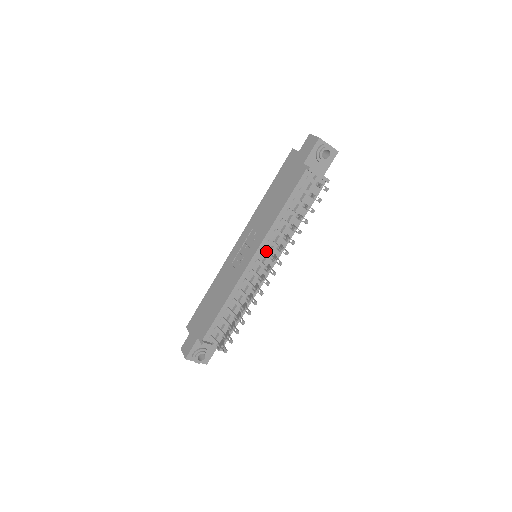
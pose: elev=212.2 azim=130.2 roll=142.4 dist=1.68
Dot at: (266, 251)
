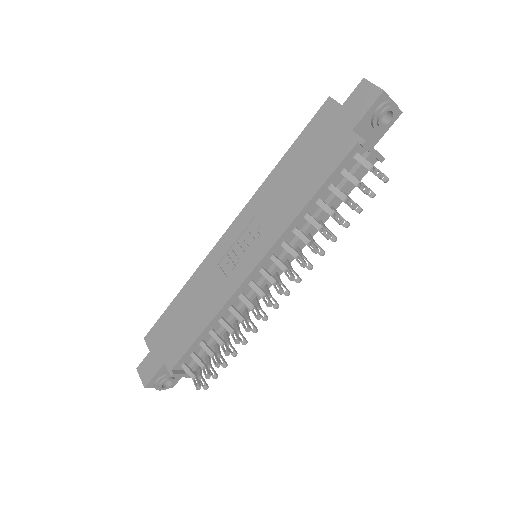
Dot at: (277, 259)
